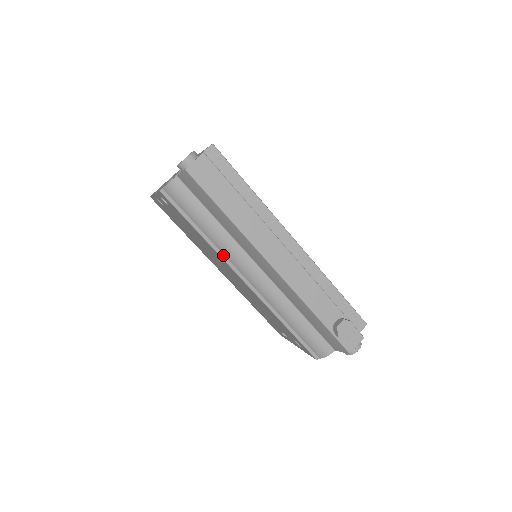
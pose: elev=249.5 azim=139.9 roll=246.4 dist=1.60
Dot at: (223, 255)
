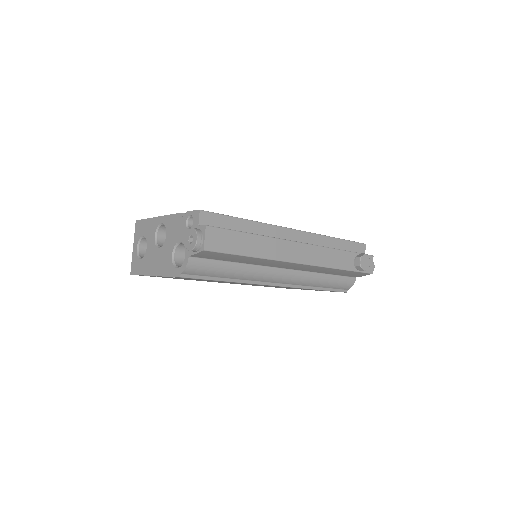
Dot at: (252, 281)
